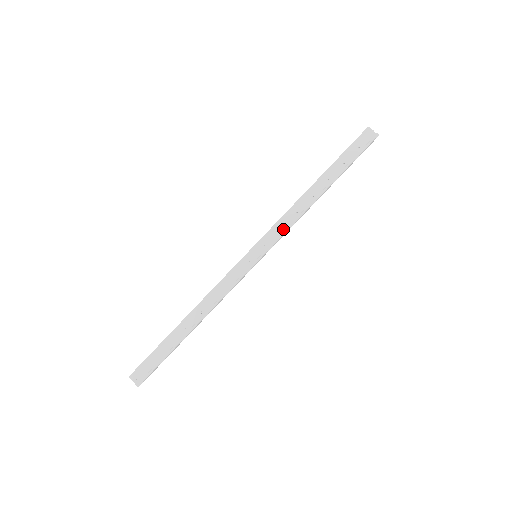
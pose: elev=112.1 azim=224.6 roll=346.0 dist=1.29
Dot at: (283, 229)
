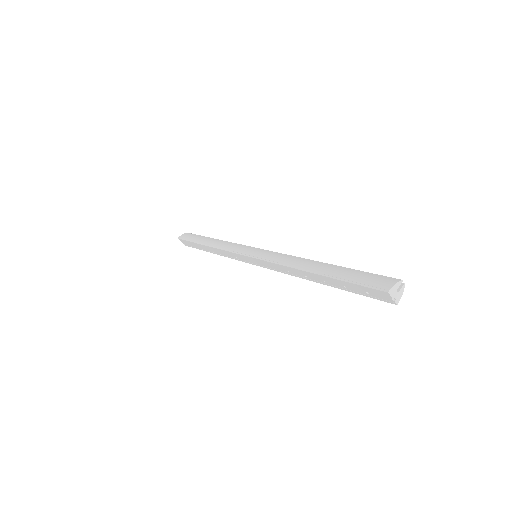
Dot at: (276, 269)
